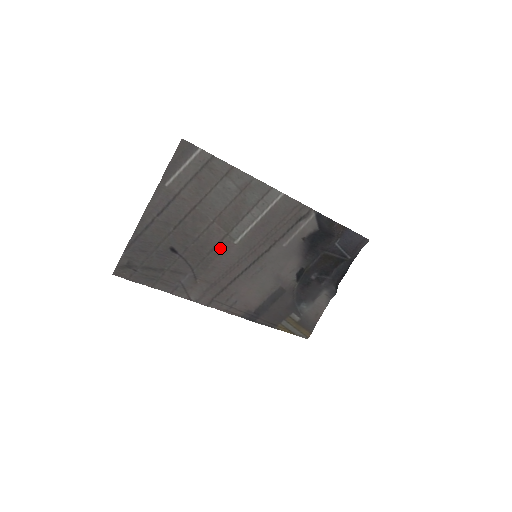
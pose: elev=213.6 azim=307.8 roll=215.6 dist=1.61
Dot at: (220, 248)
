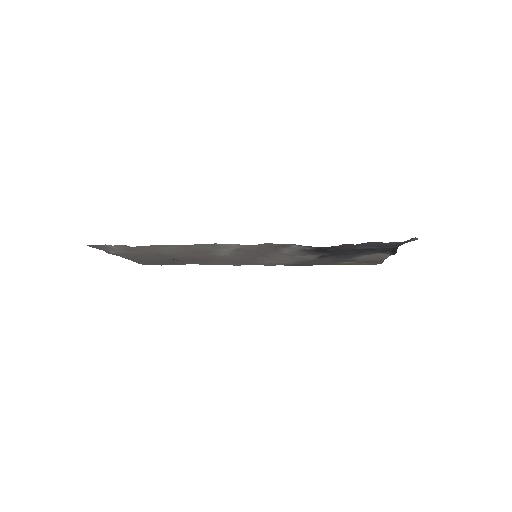
Dot at: (212, 257)
